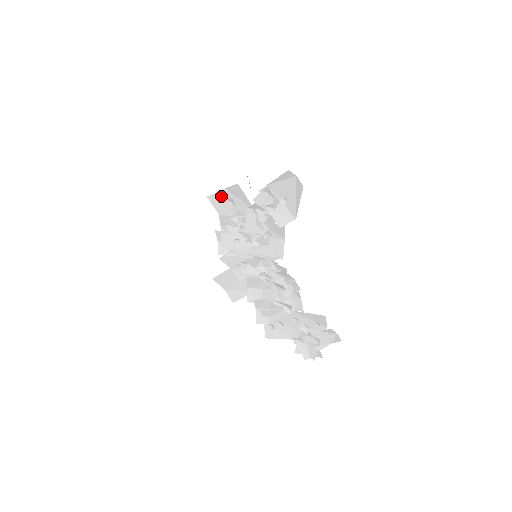
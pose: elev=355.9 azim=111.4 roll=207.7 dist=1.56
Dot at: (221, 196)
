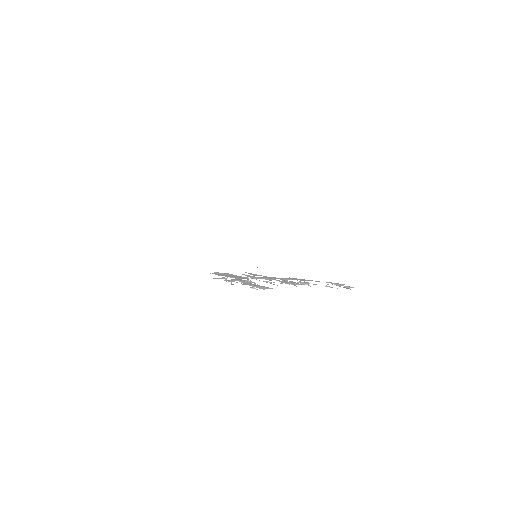
Dot at: occluded
